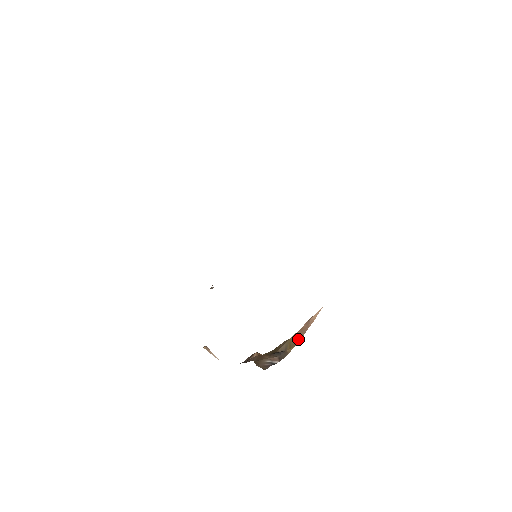
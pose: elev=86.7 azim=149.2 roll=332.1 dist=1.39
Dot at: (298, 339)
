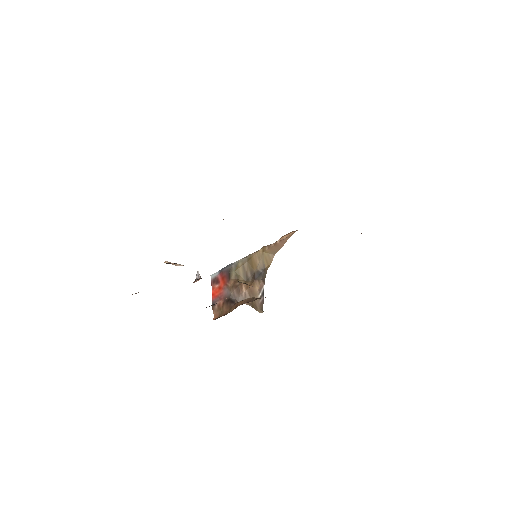
Dot at: (273, 254)
